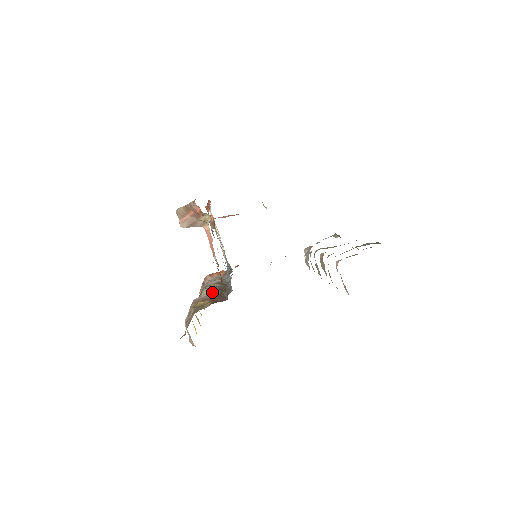
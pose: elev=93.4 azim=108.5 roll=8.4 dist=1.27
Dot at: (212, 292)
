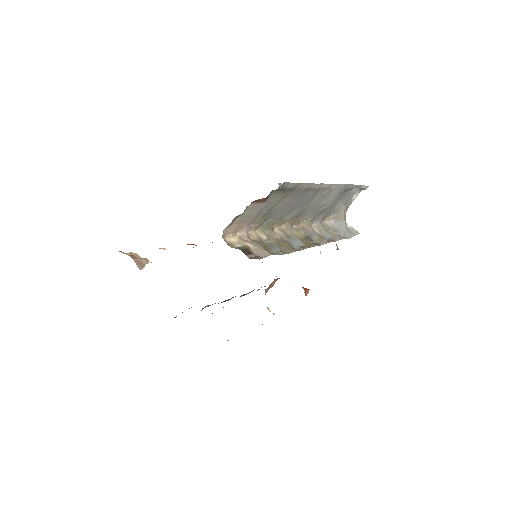
Dot at: occluded
